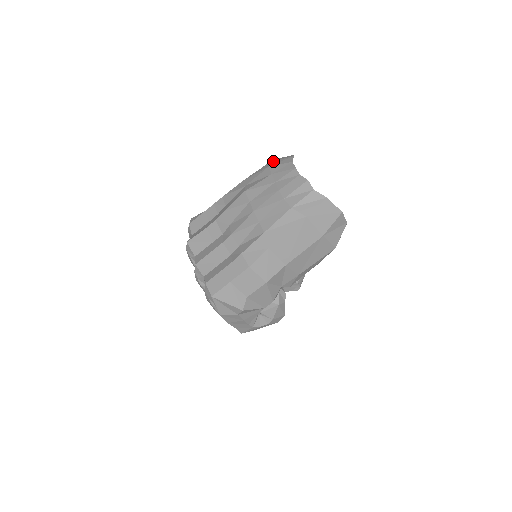
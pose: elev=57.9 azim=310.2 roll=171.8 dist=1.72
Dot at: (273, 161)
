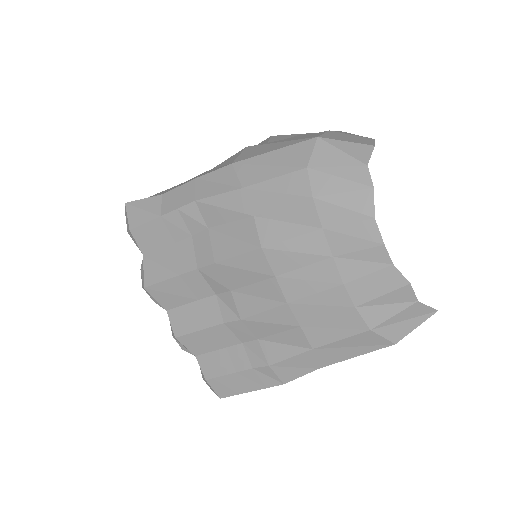
Dot at: (317, 172)
